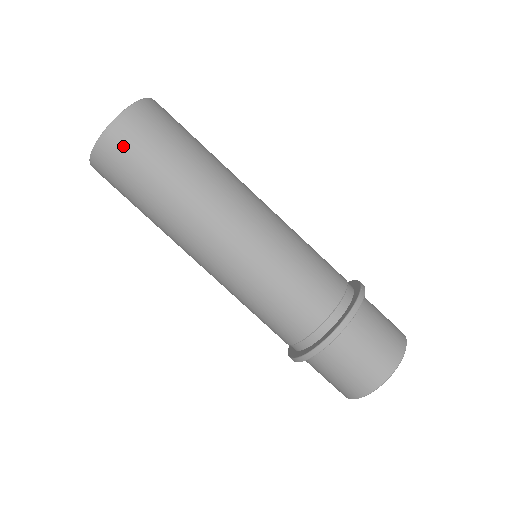
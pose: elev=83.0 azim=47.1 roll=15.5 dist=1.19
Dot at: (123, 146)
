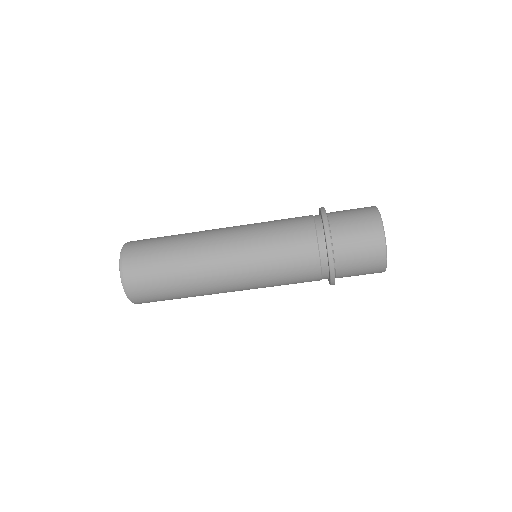
Dot at: occluded
